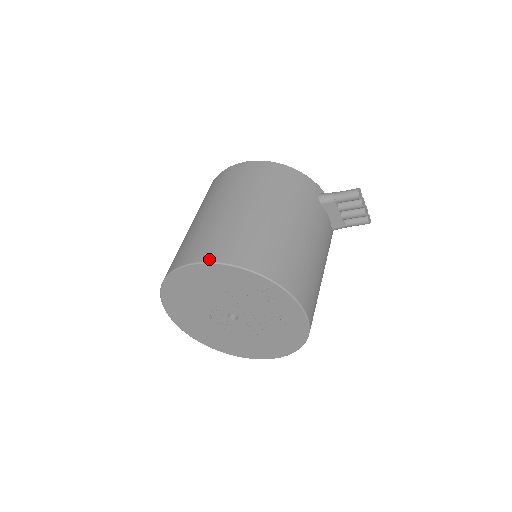
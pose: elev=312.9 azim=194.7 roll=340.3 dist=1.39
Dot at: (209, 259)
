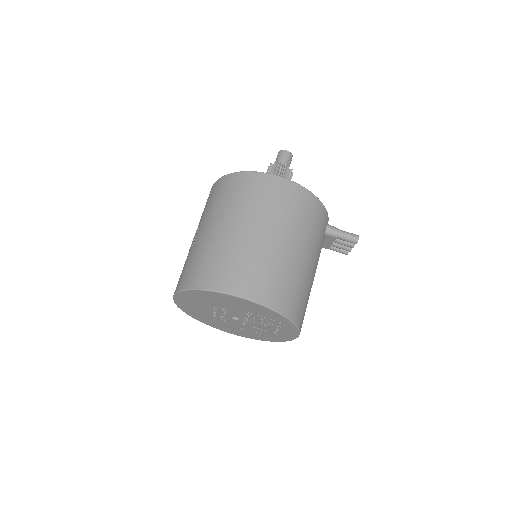
Dot at: (256, 299)
